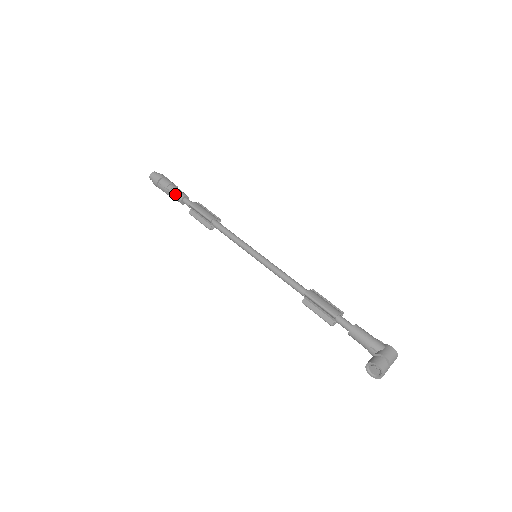
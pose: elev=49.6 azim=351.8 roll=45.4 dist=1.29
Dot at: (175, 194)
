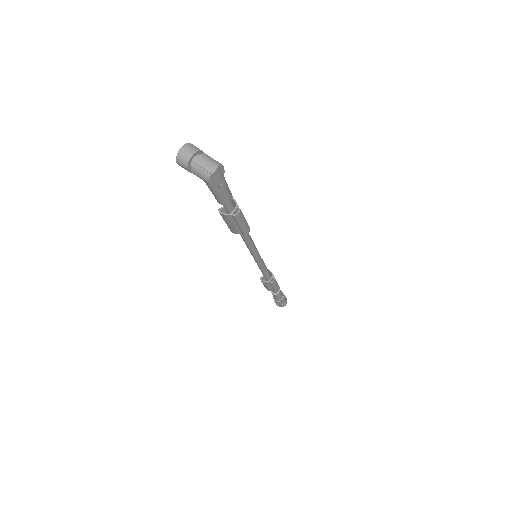
Dot at: occluded
